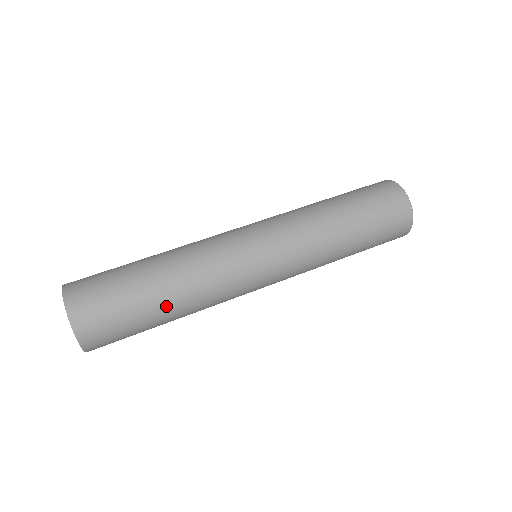
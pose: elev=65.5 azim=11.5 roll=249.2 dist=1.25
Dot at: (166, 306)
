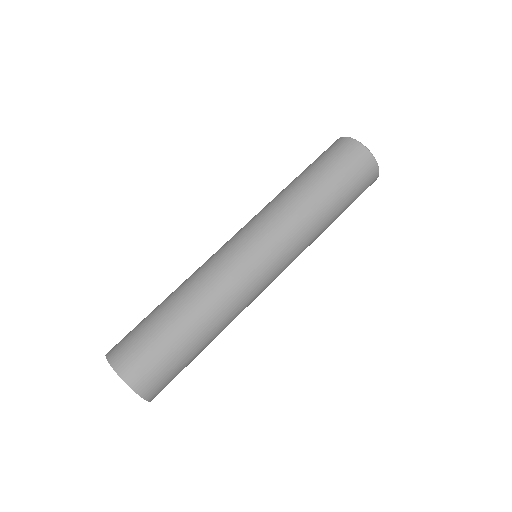
Dot at: (206, 341)
